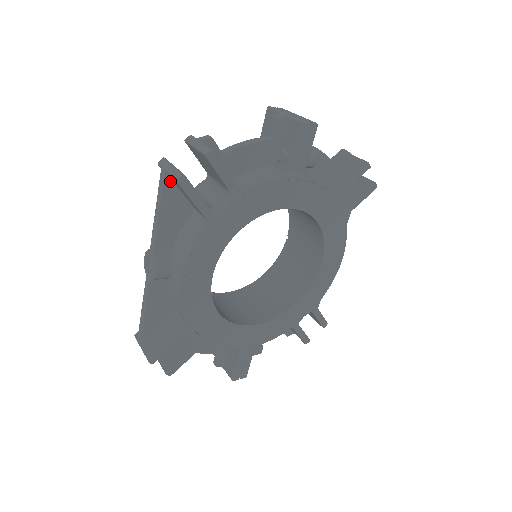
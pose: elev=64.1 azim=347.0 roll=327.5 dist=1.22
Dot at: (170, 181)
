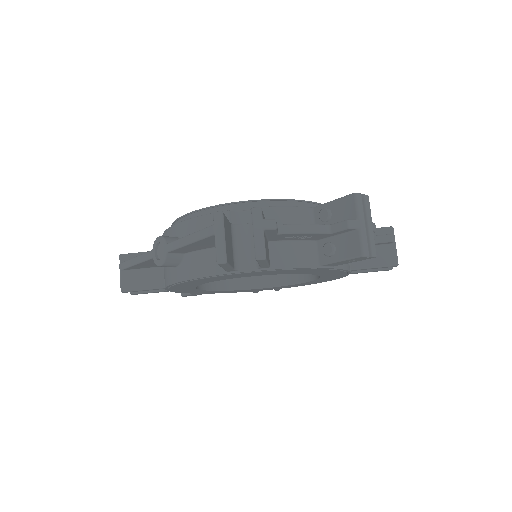
Dot at: (214, 237)
